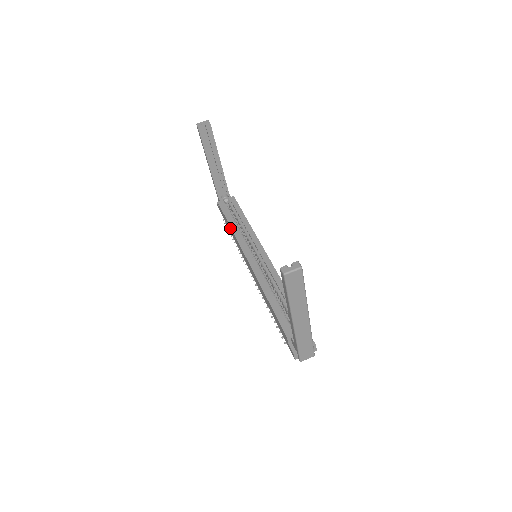
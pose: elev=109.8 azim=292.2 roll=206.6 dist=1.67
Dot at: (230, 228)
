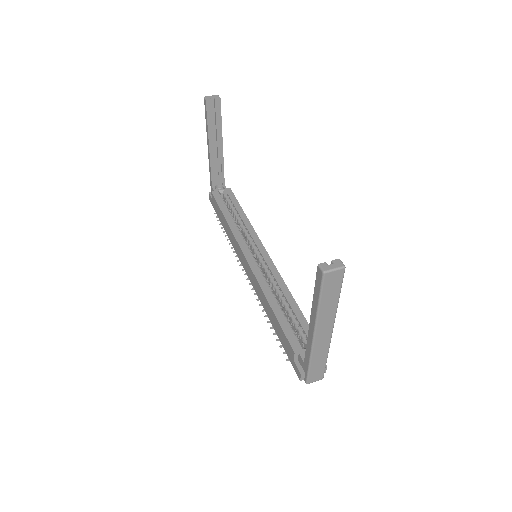
Dot at: (225, 222)
